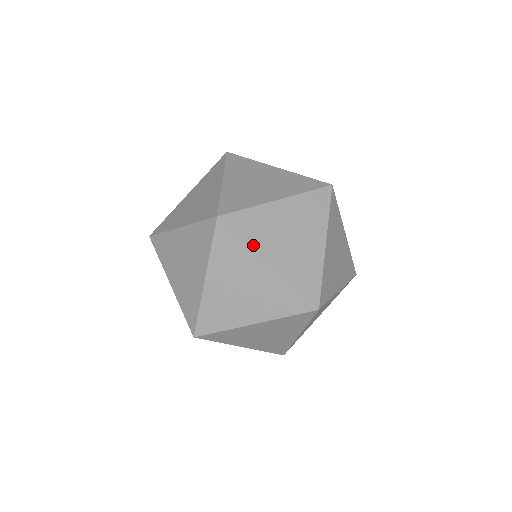
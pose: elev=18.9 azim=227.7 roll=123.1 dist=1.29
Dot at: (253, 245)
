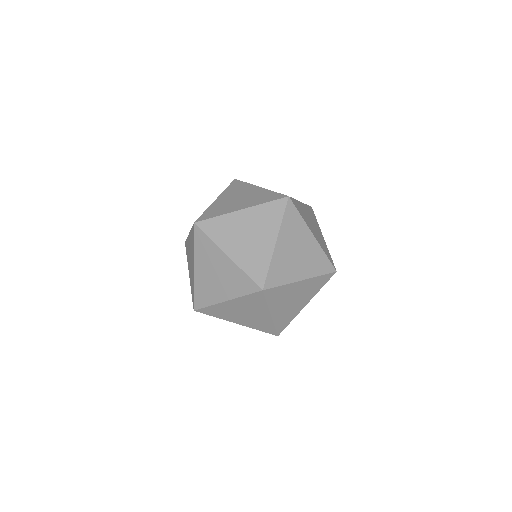
Dot at: (217, 242)
